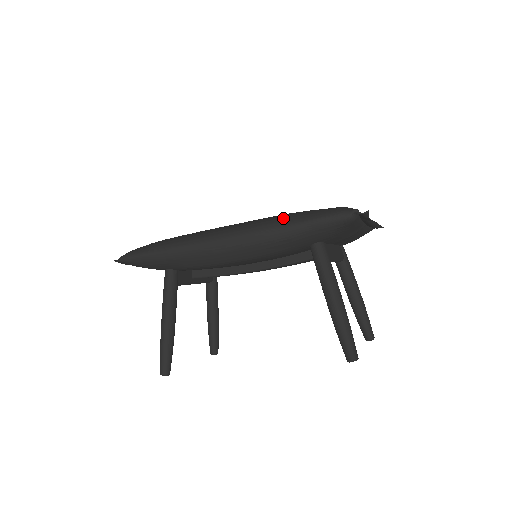
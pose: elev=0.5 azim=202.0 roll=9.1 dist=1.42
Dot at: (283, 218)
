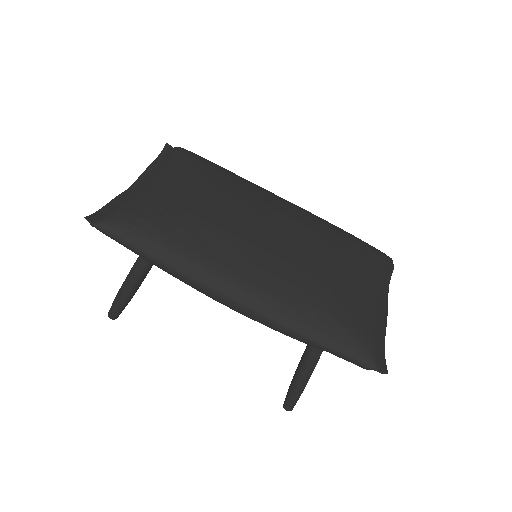
Dot at: (308, 322)
